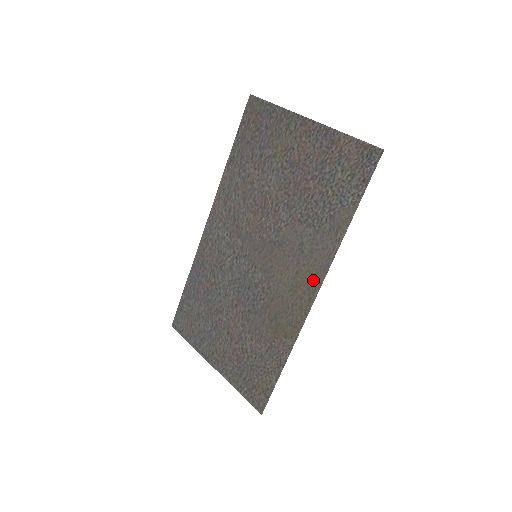
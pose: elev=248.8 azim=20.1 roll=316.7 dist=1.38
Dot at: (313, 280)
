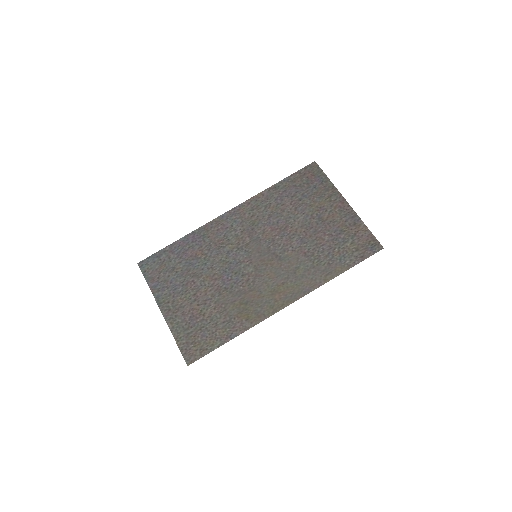
Dot at: (293, 294)
